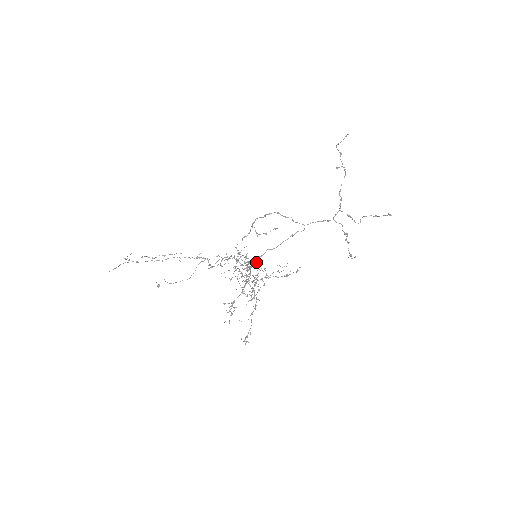
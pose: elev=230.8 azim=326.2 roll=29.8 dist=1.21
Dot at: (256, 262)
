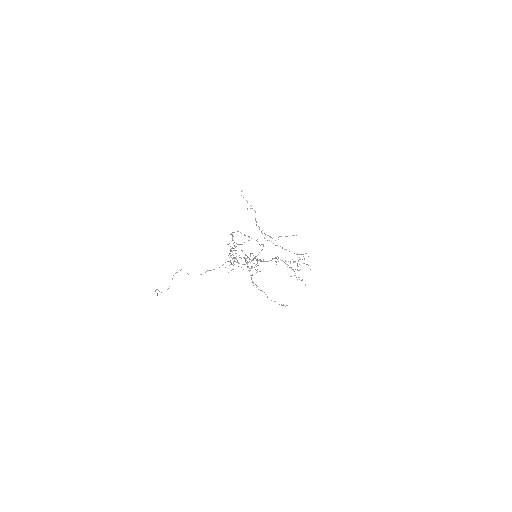
Dot at: occluded
